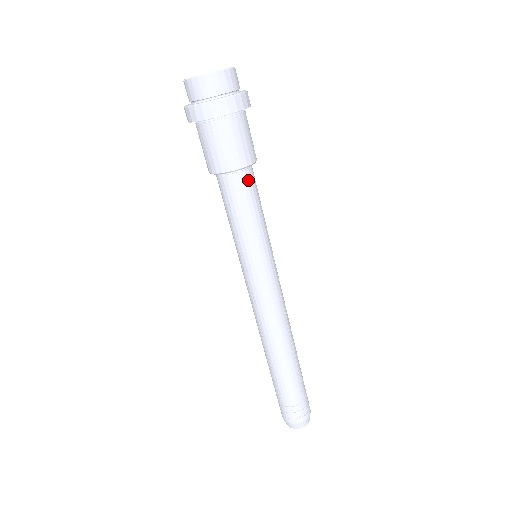
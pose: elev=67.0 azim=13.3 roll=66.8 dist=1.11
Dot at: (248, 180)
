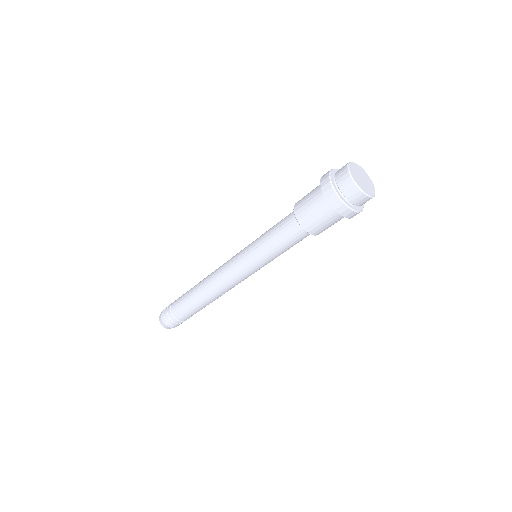
Dot at: (303, 236)
